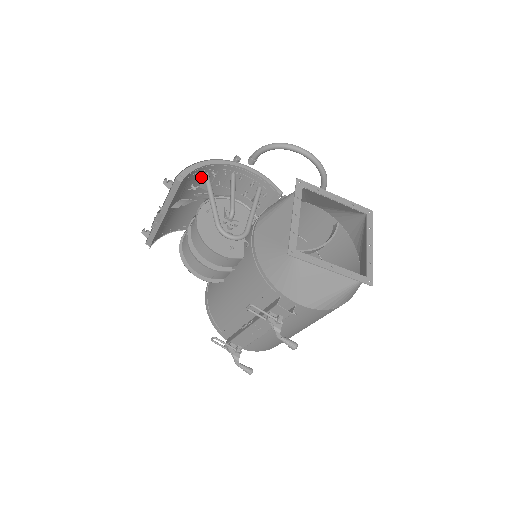
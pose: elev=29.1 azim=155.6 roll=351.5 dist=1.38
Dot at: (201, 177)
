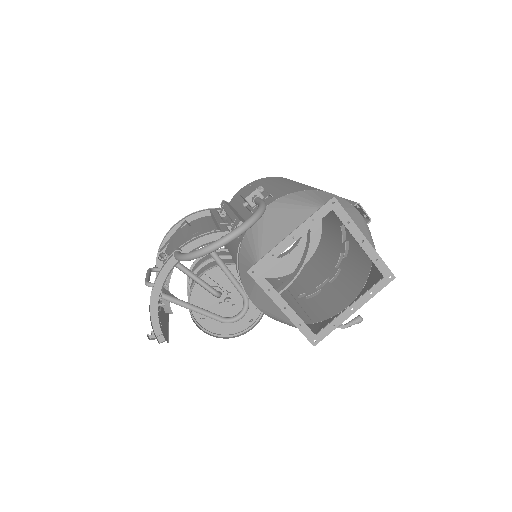
Dot at: occluded
